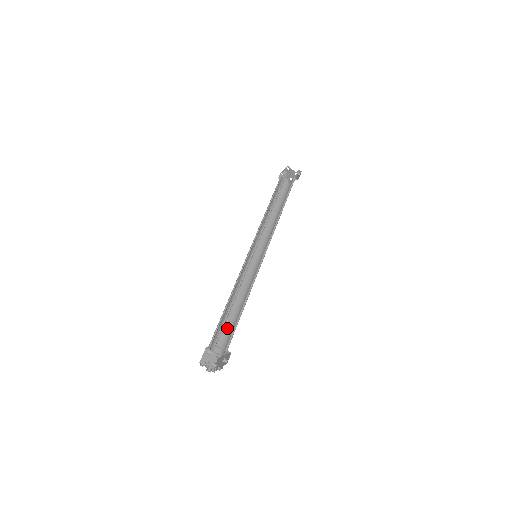
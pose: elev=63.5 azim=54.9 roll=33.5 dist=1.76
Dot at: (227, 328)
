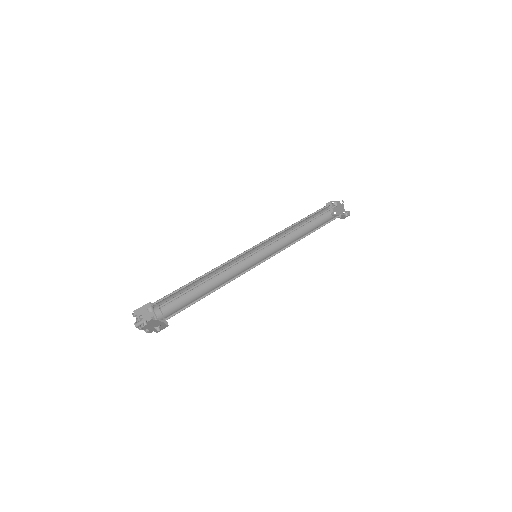
Dot at: (182, 299)
